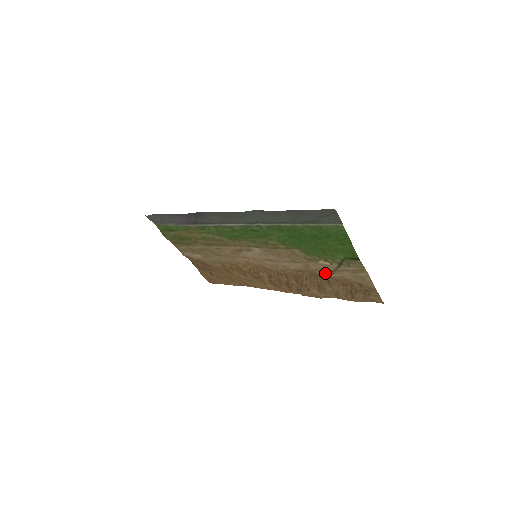
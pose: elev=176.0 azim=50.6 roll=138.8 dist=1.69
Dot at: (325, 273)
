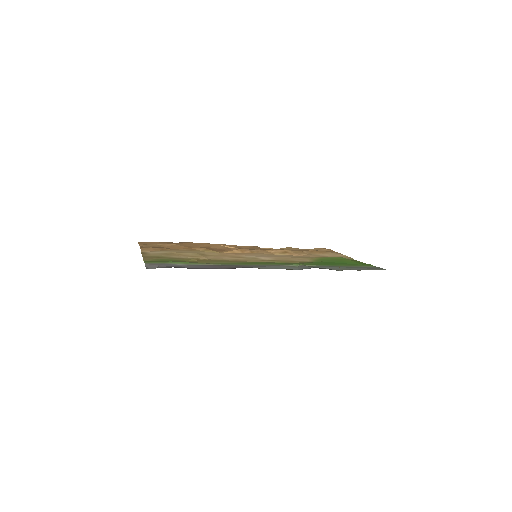
Dot at: (311, 255)
